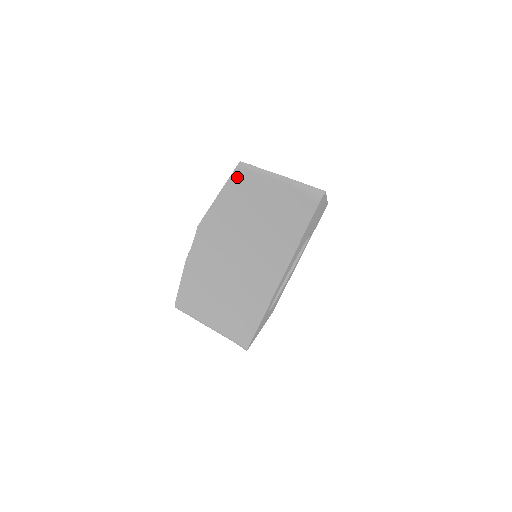
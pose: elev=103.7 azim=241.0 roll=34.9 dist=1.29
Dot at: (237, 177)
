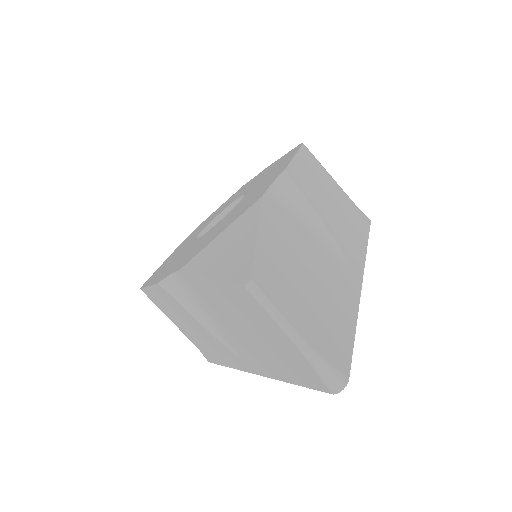
Dot at: (240, 291)
